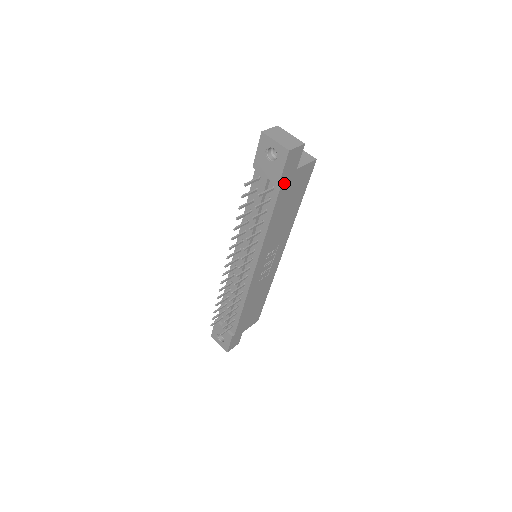
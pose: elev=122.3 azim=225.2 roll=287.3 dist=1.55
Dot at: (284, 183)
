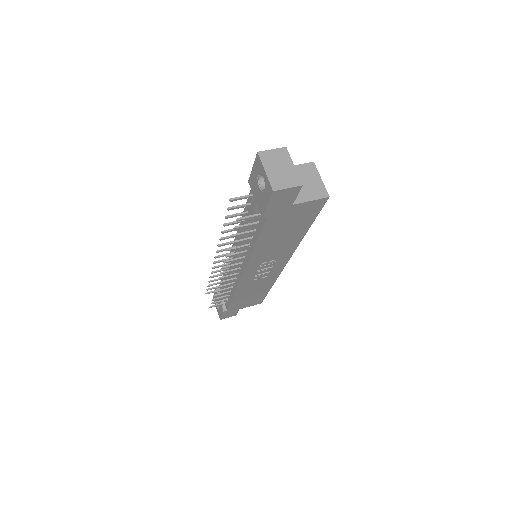
Dot at: (273, 215)
